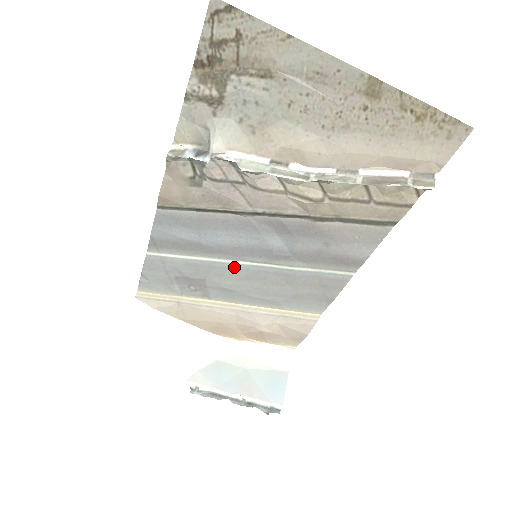
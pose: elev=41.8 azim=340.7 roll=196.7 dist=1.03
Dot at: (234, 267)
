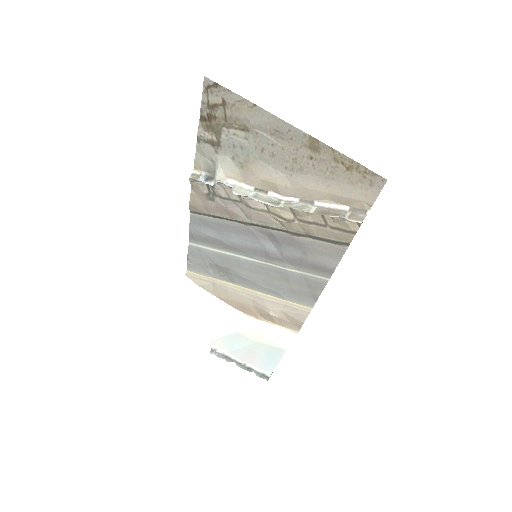
Dot at: (246, 262)
